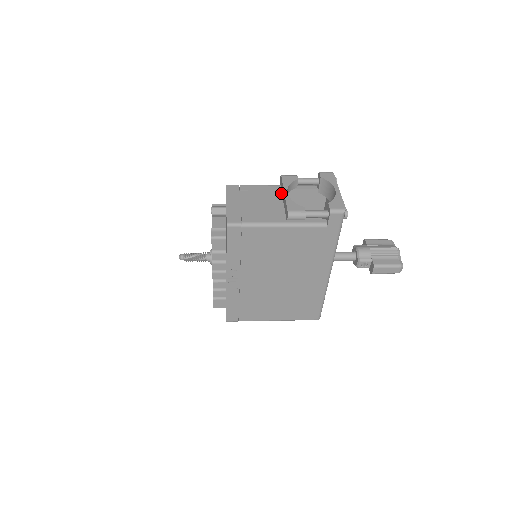
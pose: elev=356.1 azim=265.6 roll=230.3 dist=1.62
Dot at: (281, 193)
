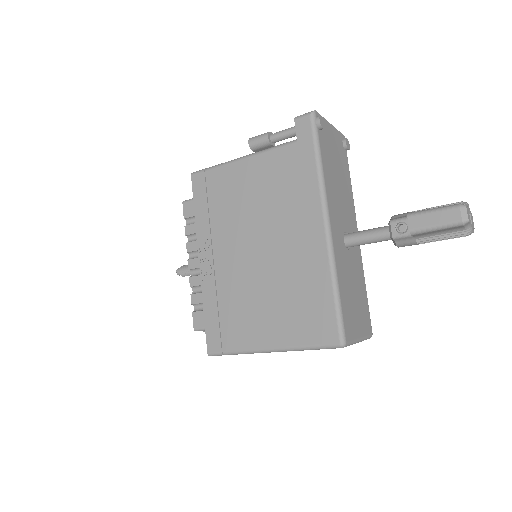
Dot at: occluded
